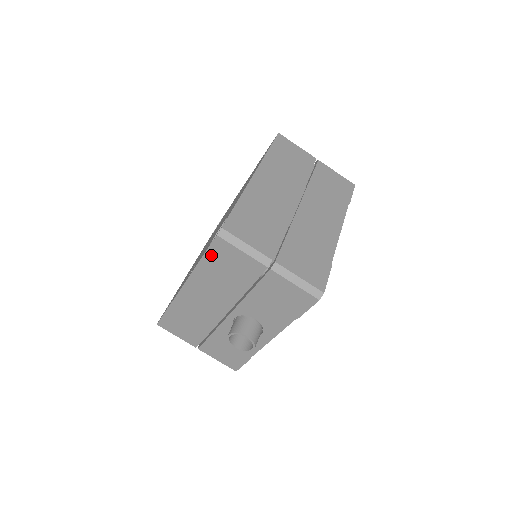
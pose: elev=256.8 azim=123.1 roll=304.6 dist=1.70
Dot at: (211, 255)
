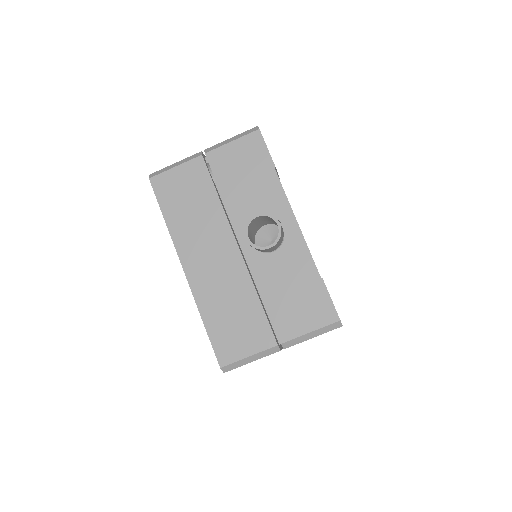
Dot at: (164, 202)
